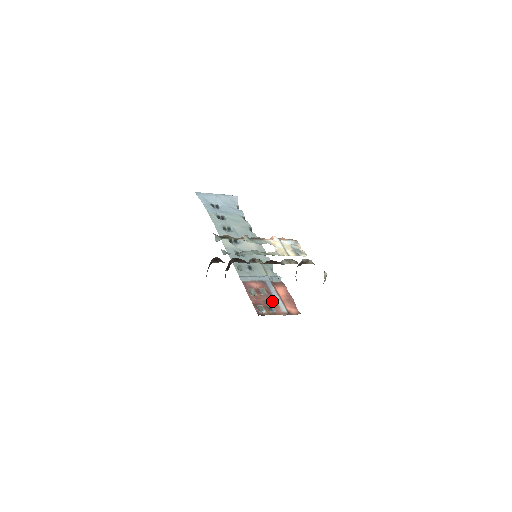
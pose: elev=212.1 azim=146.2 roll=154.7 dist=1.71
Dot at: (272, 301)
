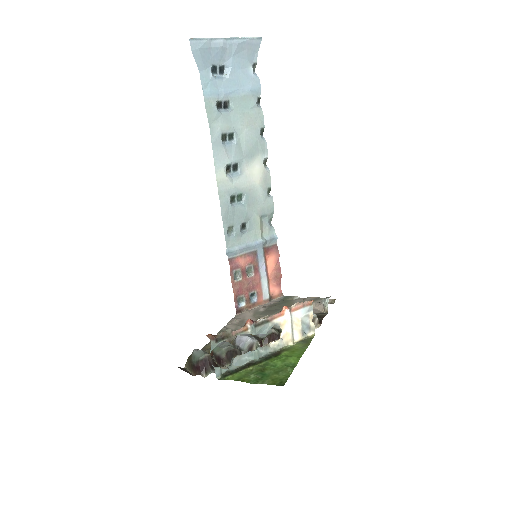
Dot at: (257, 285)
